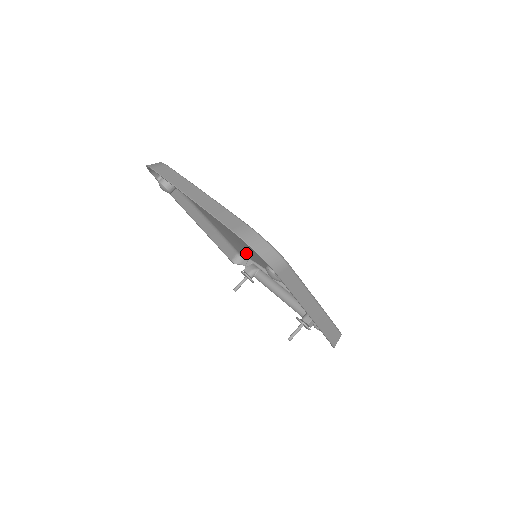
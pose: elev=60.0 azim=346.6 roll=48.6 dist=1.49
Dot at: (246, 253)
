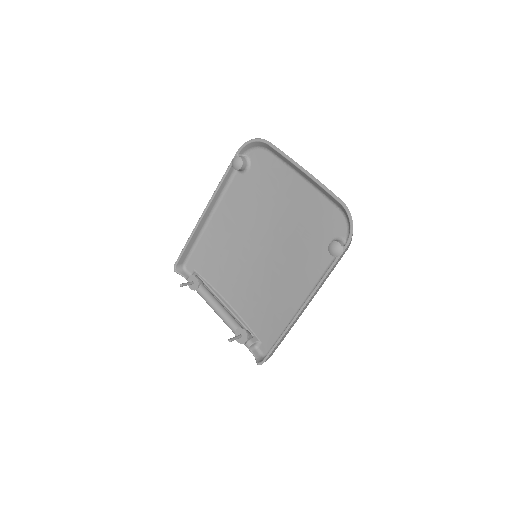
Dot at: (206, 263)
